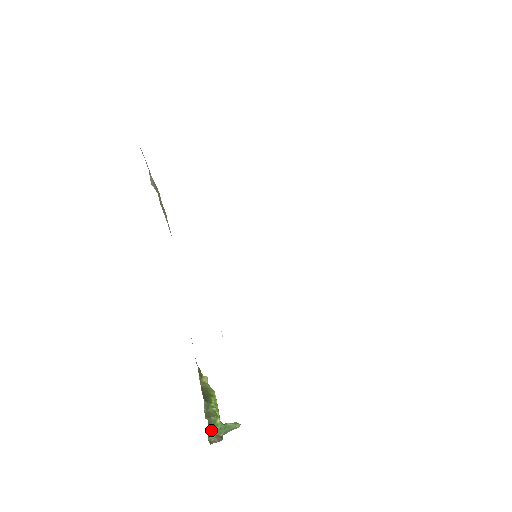
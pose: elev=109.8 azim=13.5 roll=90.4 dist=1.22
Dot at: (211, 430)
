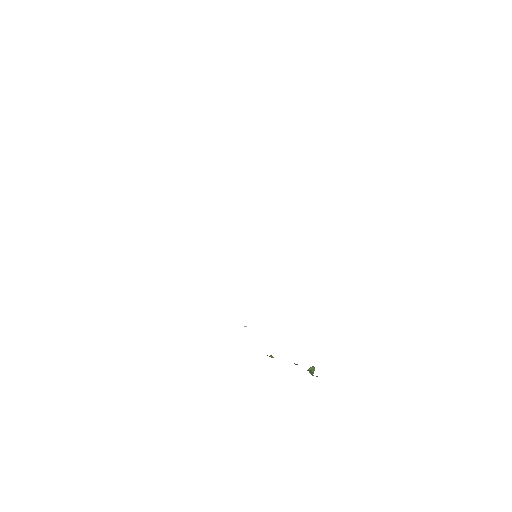
Dot at: (309, 372)
